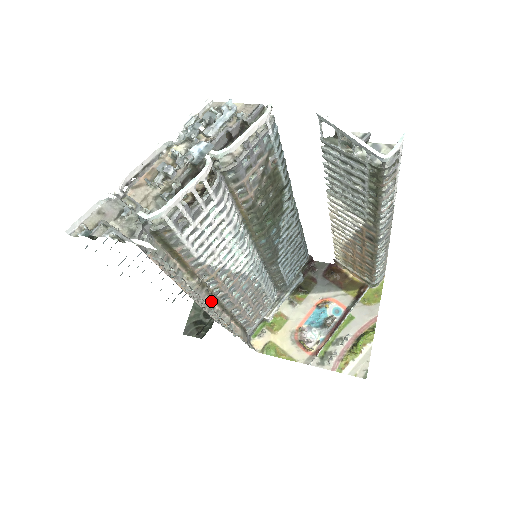
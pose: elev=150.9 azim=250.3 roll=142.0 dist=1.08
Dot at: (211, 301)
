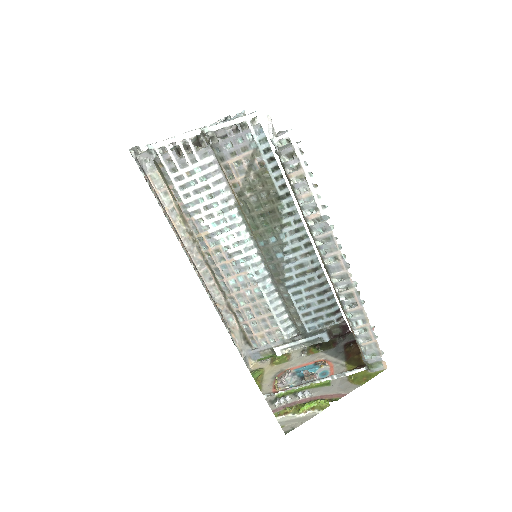
Dot at: (208, 269)
